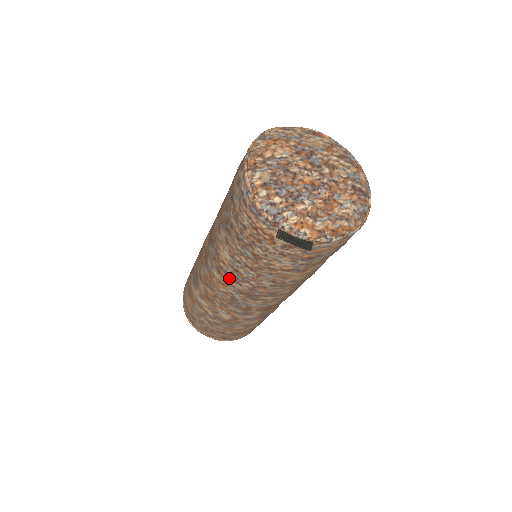
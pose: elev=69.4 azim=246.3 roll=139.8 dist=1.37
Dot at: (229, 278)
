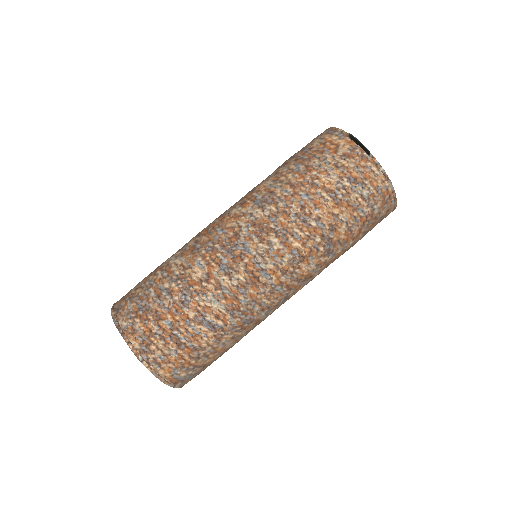
Dot at: (254, 204)
